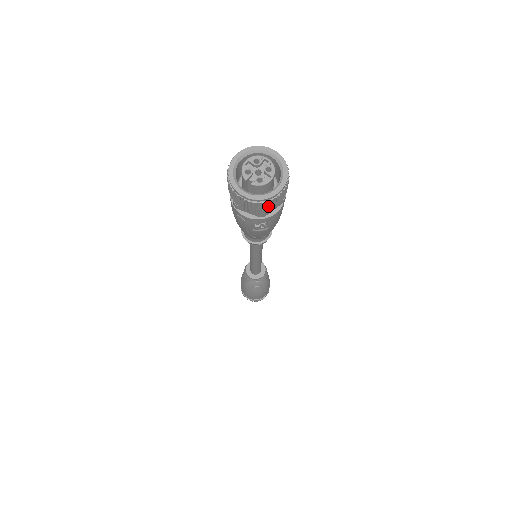
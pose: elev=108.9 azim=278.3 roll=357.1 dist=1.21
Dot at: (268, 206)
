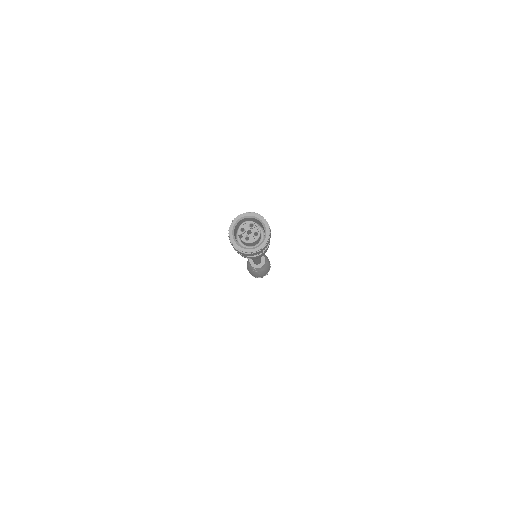
Dot at: (247, 255)
